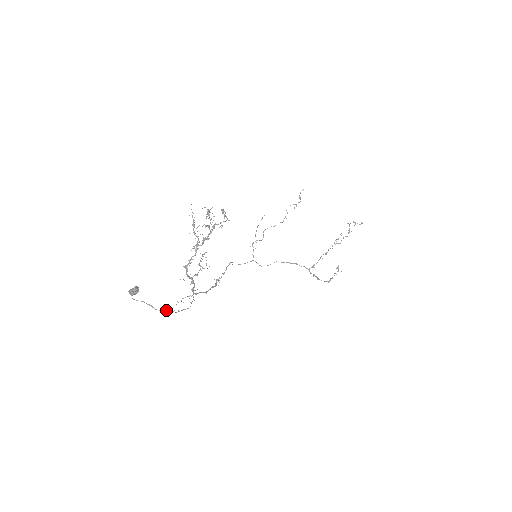
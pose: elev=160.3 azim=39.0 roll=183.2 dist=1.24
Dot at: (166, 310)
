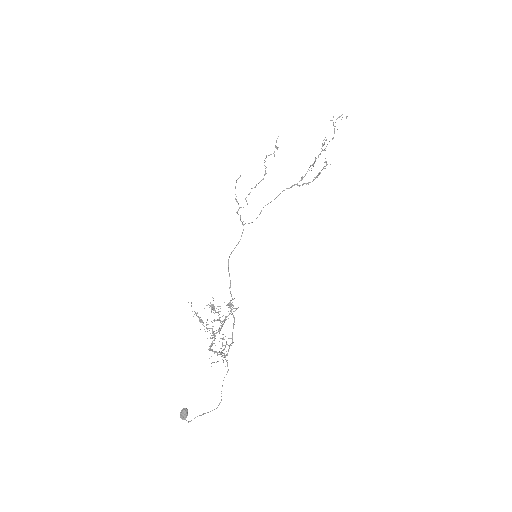
Dot at: occluded
